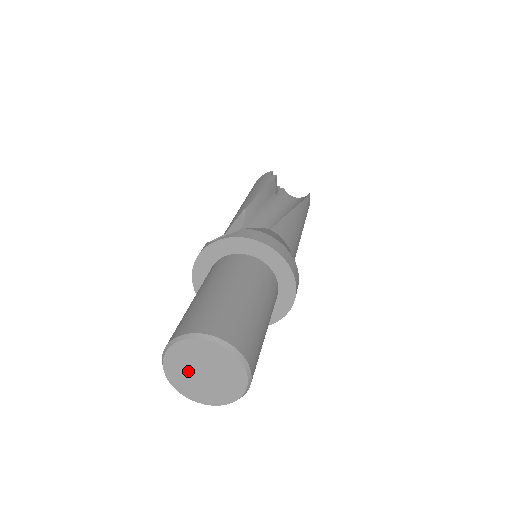
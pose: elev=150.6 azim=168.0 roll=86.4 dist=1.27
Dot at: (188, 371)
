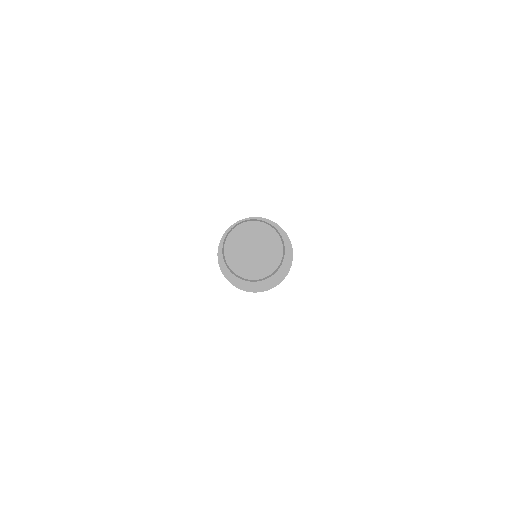
Dot at: (243, 256)
